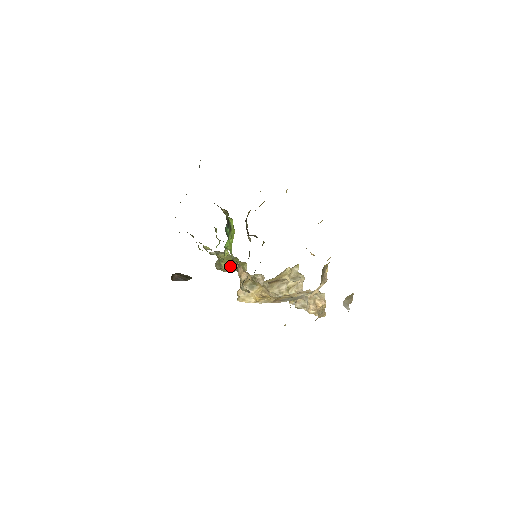
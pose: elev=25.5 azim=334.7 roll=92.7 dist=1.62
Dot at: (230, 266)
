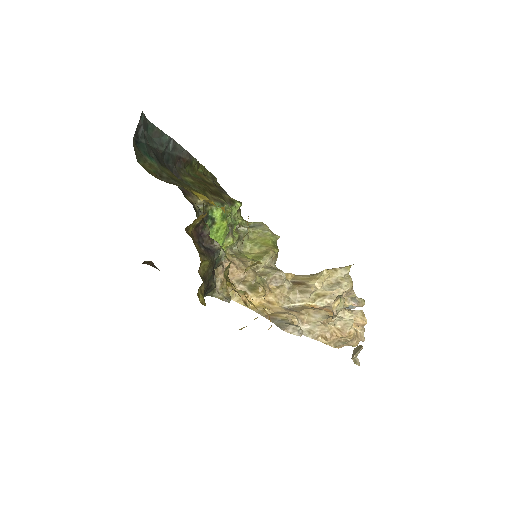
Dot at: (255, 249)
